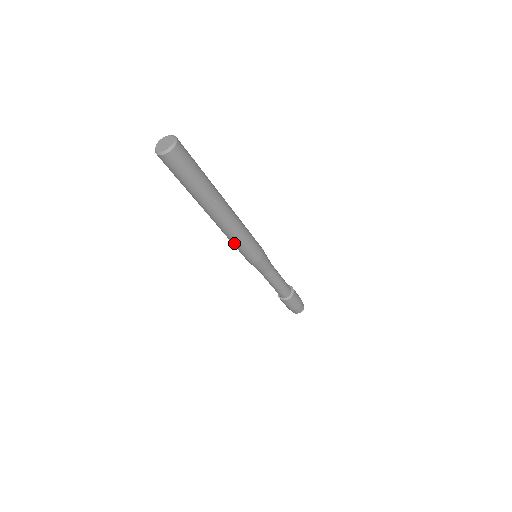
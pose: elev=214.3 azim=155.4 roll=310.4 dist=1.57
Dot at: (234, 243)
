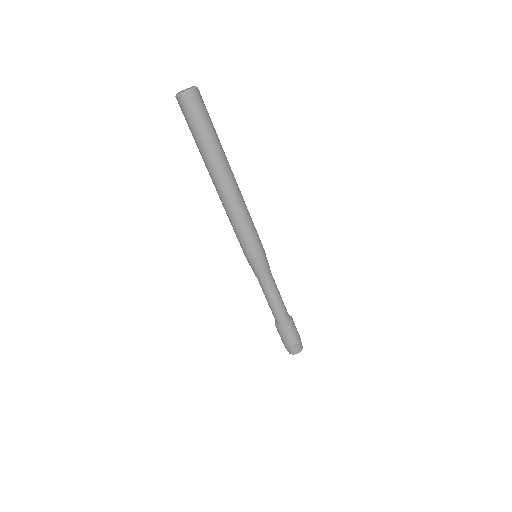
Dot at: (236, 226)
